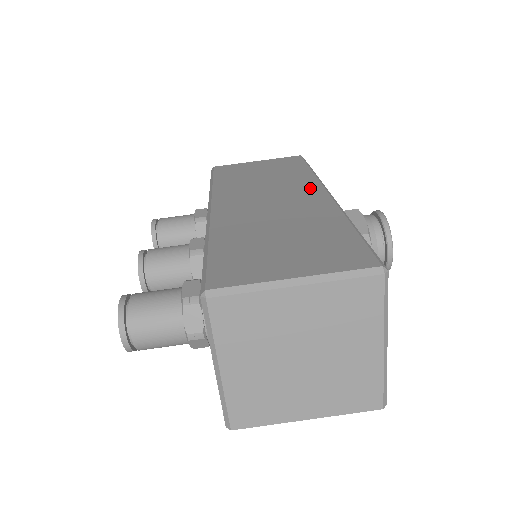
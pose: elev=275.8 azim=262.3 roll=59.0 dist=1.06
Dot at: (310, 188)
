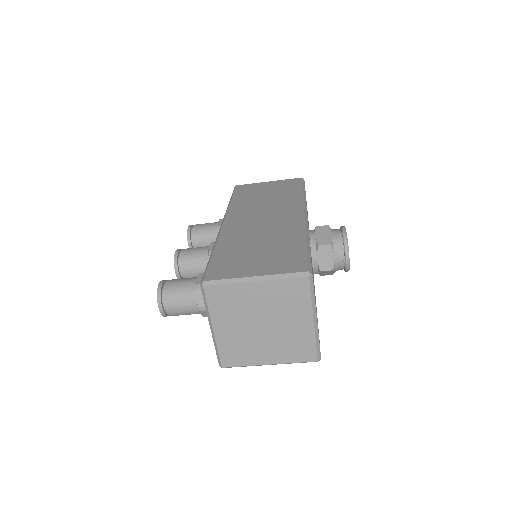
Dot at: (294, 209)
